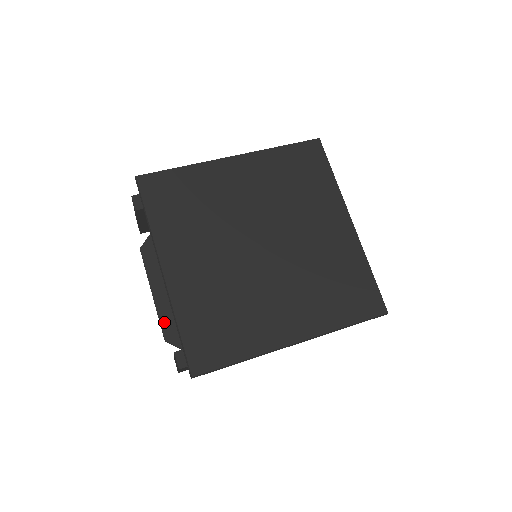
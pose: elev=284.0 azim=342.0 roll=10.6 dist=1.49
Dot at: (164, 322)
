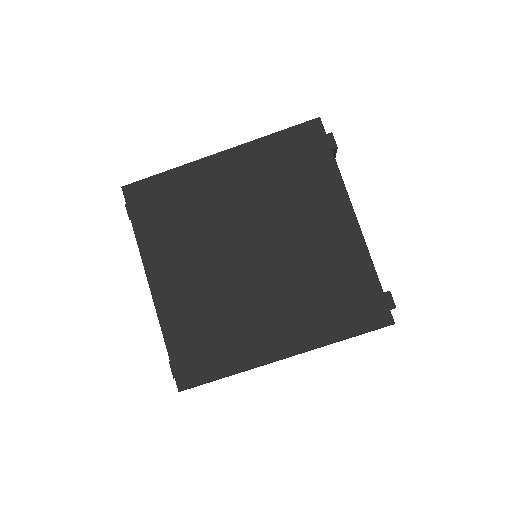
Dot at: occluded
